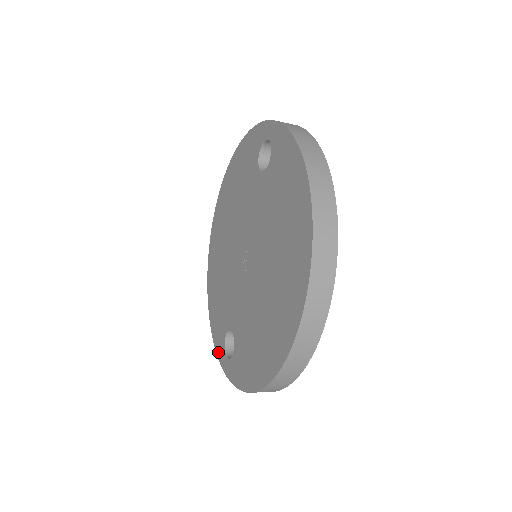
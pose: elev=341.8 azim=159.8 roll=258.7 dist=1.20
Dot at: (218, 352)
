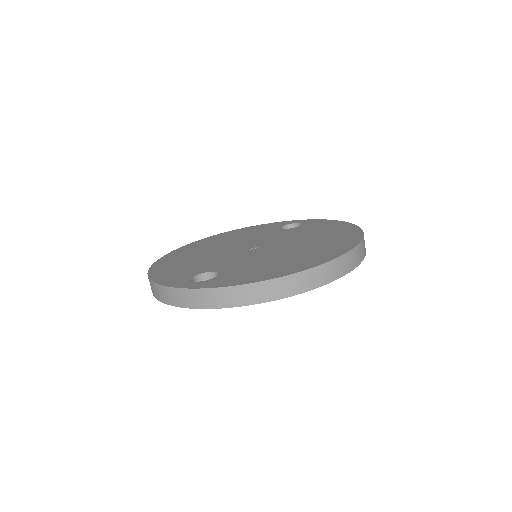
Dot at: (171, 284)
